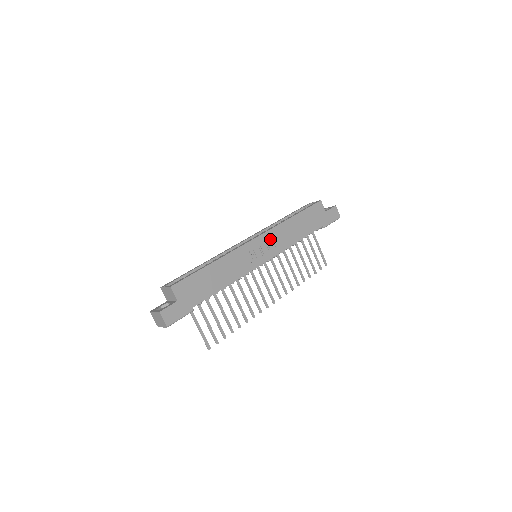
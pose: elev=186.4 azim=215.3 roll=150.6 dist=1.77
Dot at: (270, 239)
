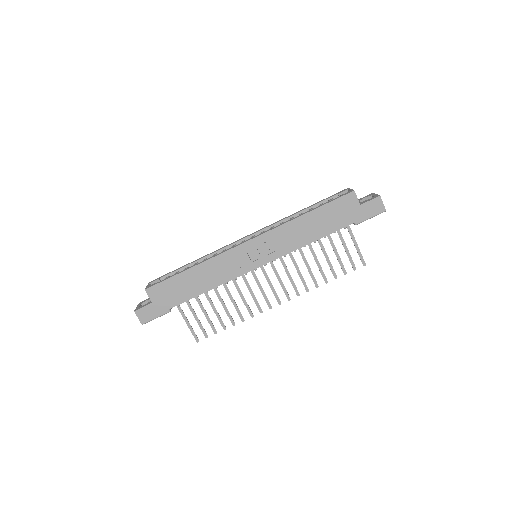
Dot at: (268, 241)
